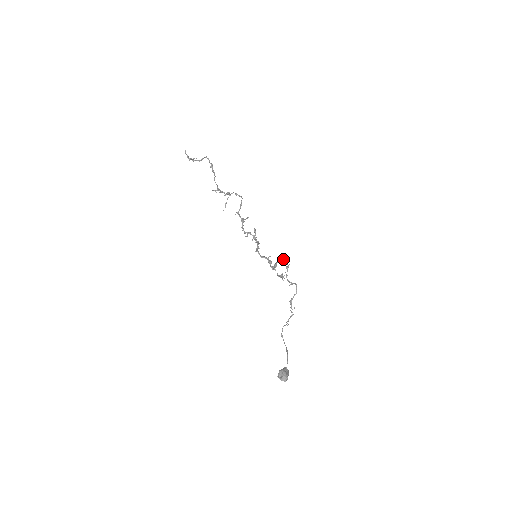
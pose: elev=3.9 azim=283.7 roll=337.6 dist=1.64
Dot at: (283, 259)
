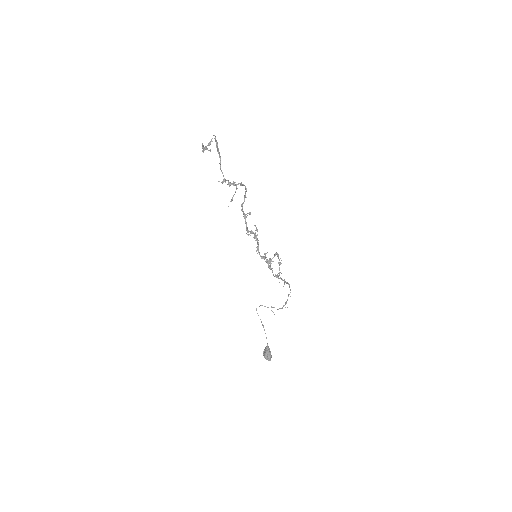
Dot at: occluded
